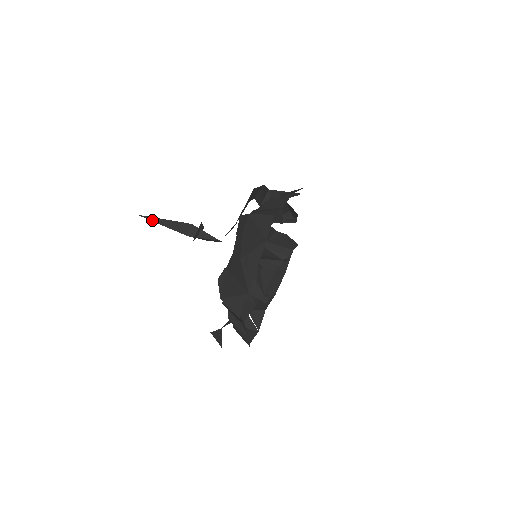
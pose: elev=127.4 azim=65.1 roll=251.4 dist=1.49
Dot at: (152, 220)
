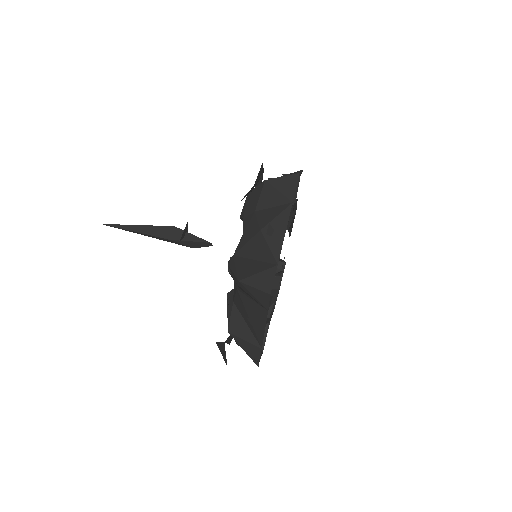
Dot at: (121, 227)
